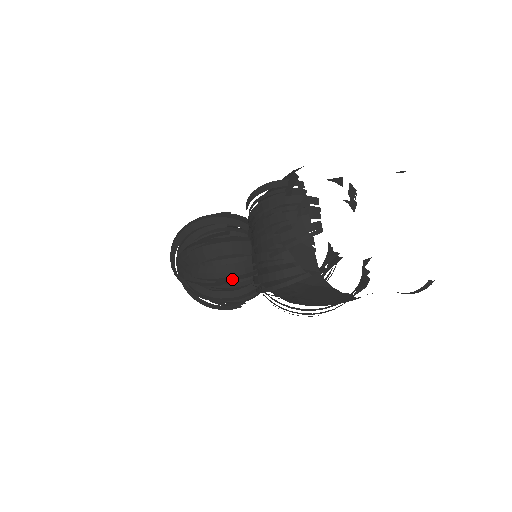
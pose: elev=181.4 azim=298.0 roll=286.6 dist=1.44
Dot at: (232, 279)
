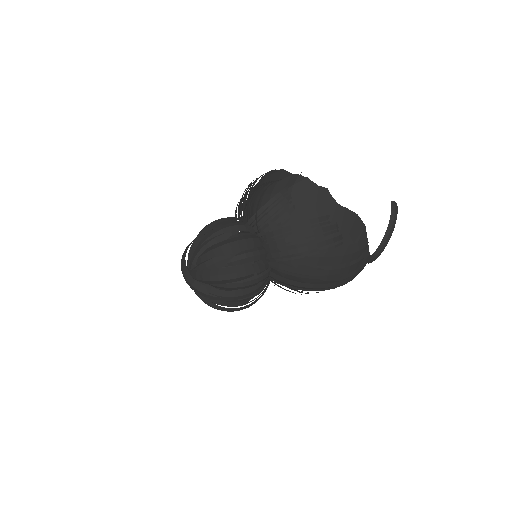
Dot at: (235, 229)
